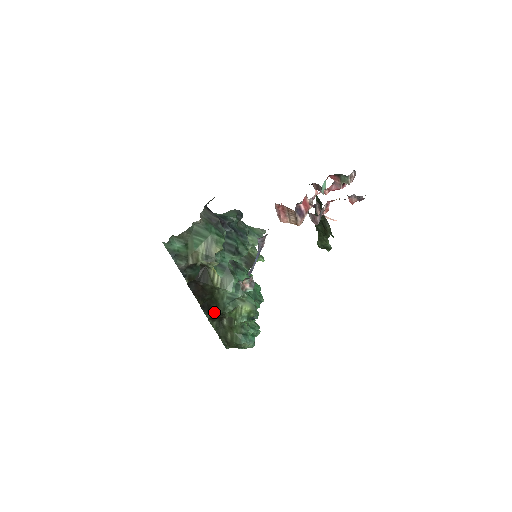
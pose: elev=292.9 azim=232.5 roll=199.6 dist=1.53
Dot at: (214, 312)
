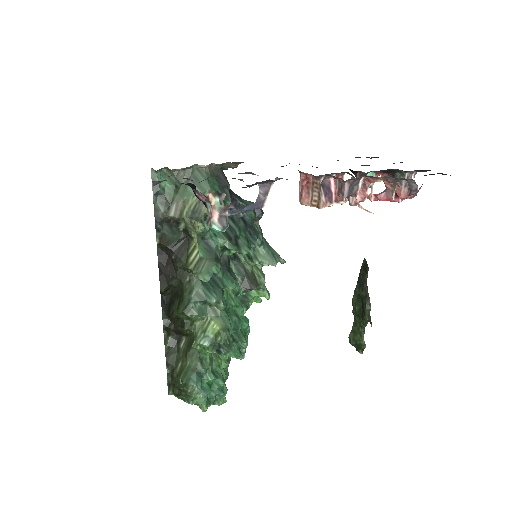
Dot at: (173, 311)
